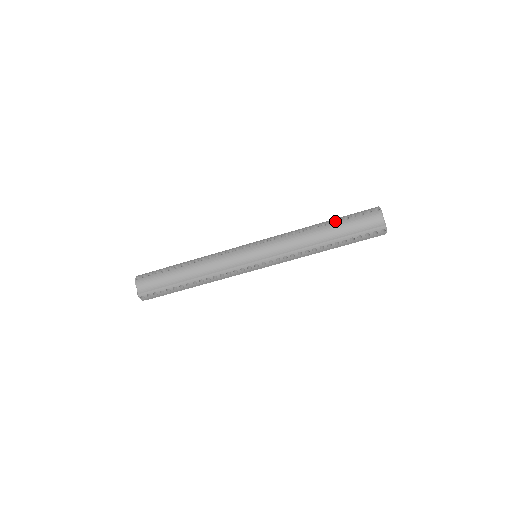
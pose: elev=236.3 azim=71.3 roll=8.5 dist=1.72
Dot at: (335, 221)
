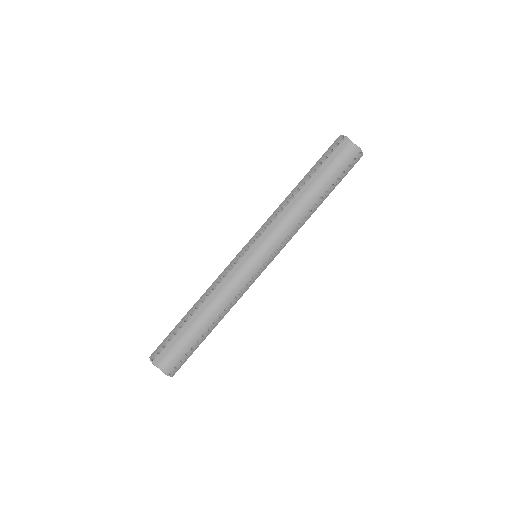
Dot at: (311, 173)
